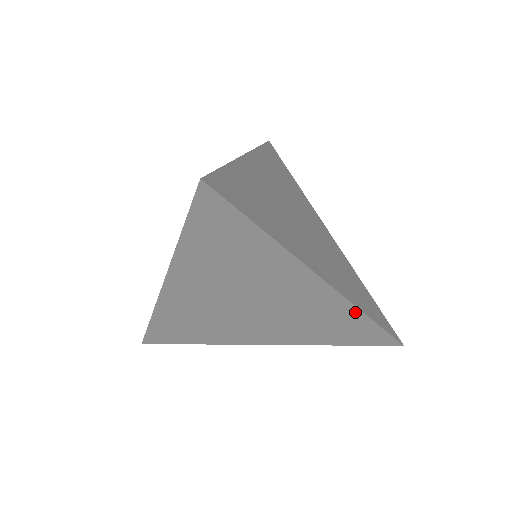
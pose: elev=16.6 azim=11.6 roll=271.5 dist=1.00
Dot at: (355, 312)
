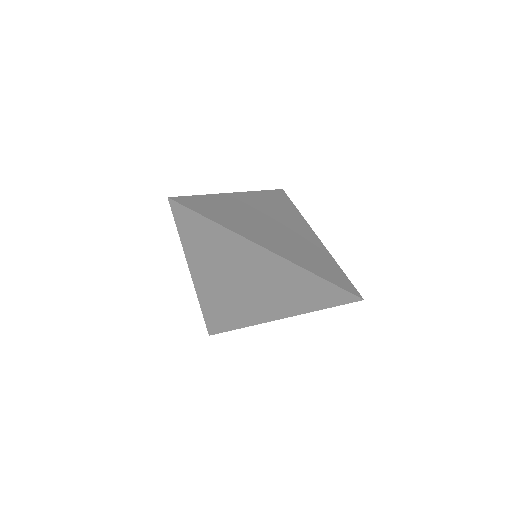
Dot at: (305, 273)
